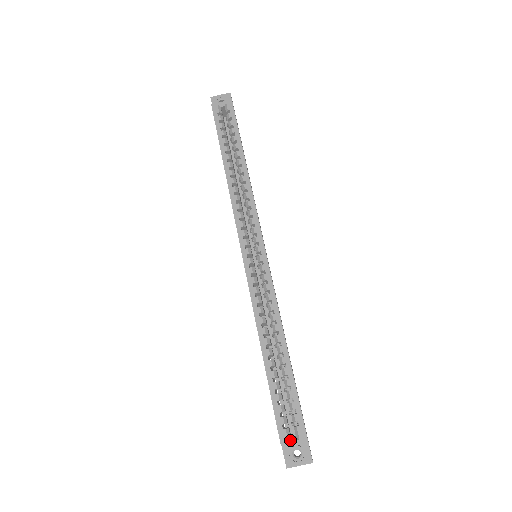
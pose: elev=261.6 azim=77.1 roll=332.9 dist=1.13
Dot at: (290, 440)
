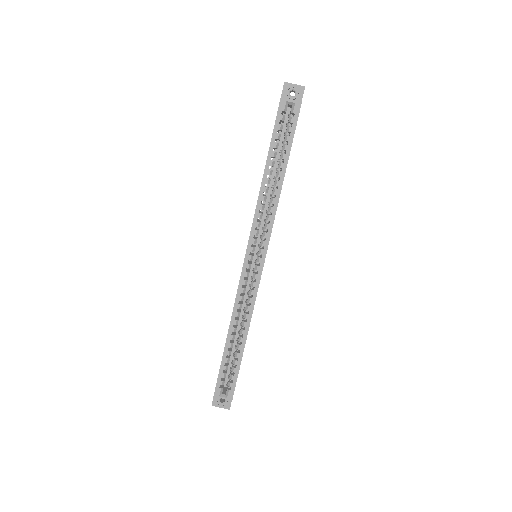
Dot at: (221, 395)
